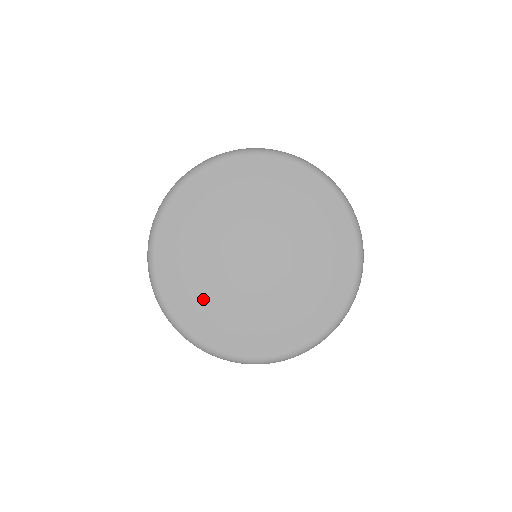
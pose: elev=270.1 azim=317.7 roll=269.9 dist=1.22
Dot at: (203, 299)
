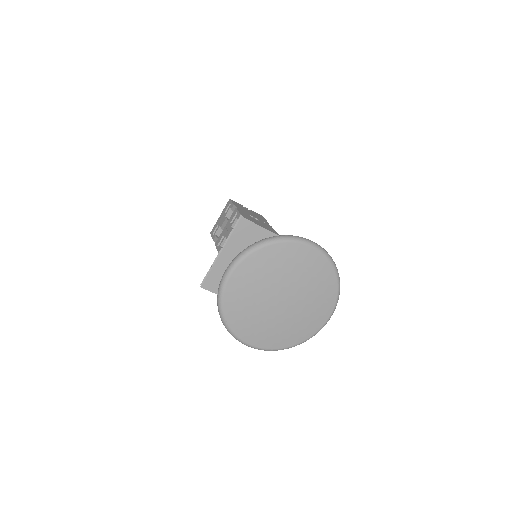
Dot at: (261, 330)
